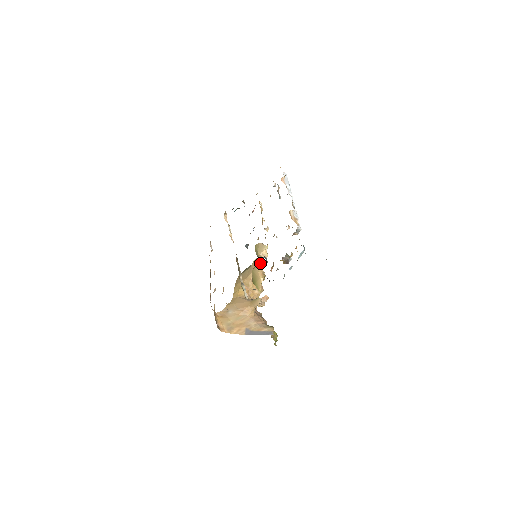
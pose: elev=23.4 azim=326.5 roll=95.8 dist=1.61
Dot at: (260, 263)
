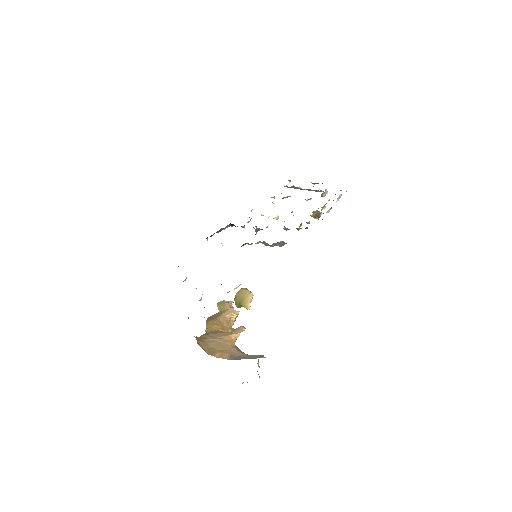
Dot at: (232, 306)
